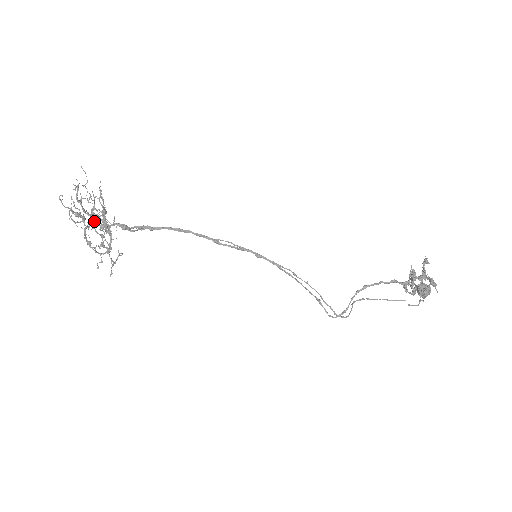
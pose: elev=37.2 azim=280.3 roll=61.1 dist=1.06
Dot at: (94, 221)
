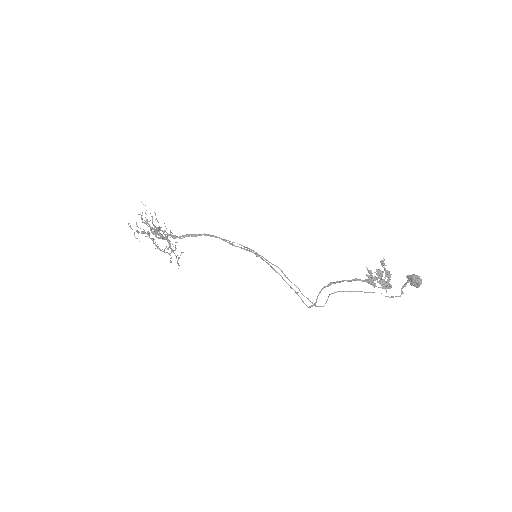
Dot at: occluded
